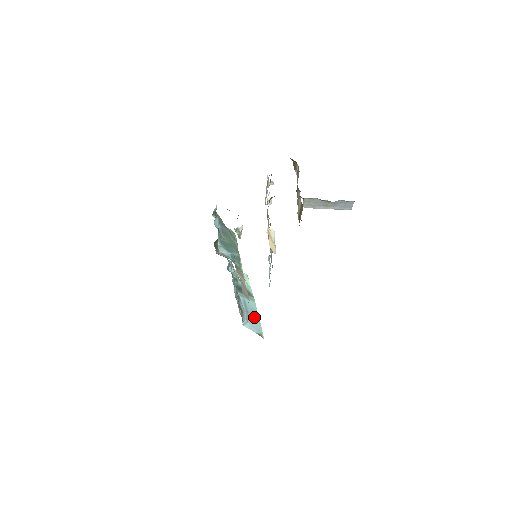
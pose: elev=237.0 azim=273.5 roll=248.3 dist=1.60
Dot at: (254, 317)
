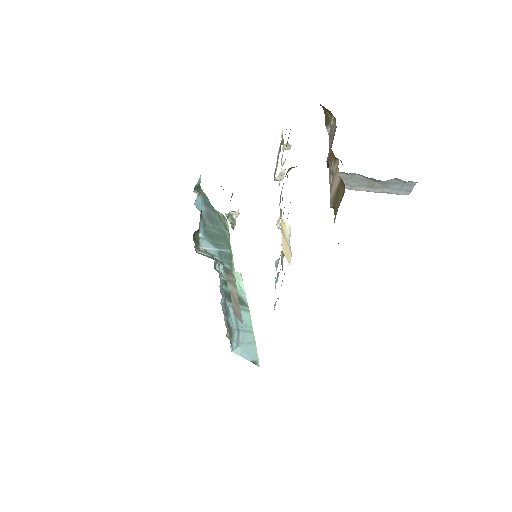
Dot at: (248, 336)
